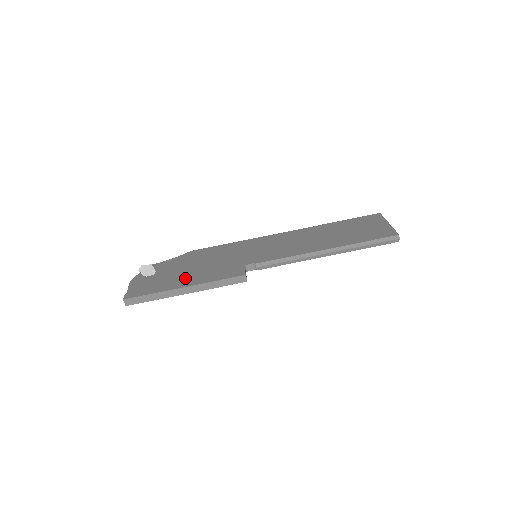
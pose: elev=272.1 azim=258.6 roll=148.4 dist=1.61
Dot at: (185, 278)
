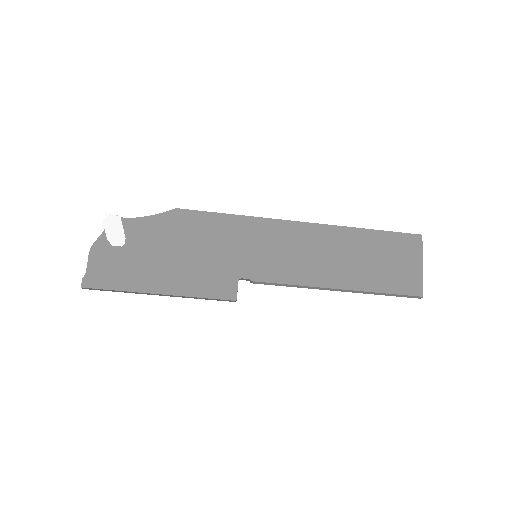
Dot at: (163, 274)
